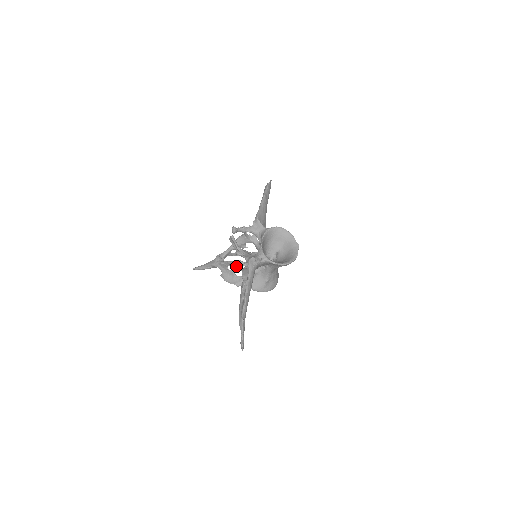
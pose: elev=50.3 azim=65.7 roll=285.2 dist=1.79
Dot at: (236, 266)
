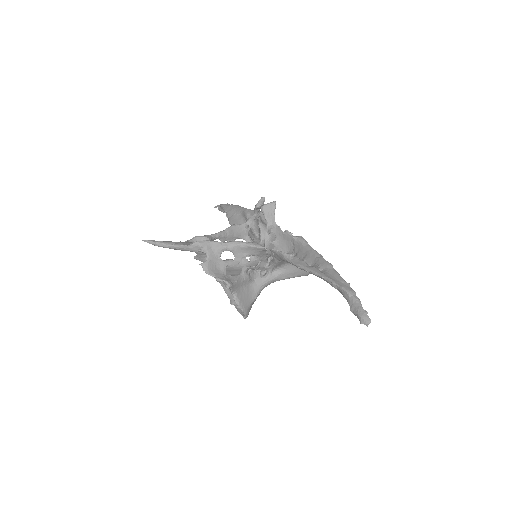
Dot at: (262, 245)
